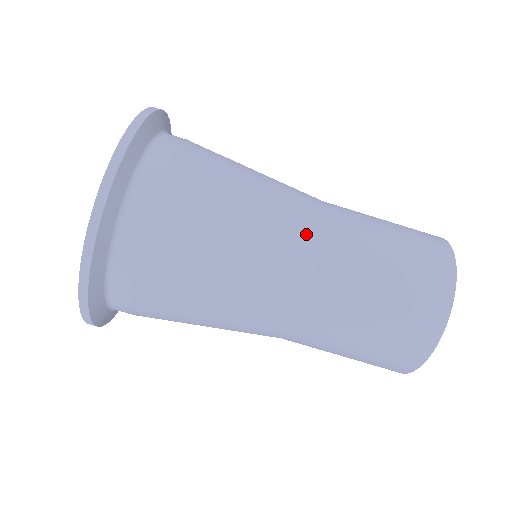
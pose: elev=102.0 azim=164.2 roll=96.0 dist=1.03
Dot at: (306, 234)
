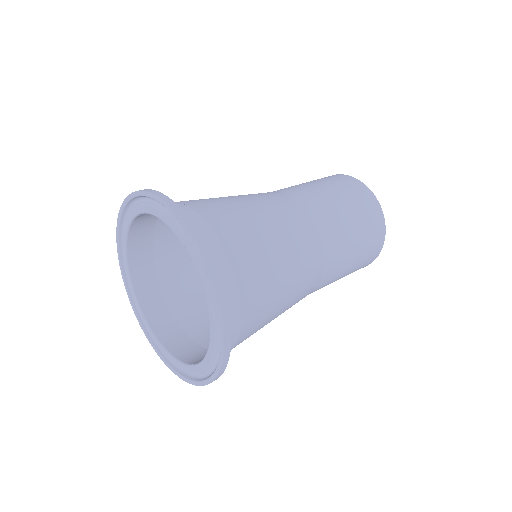
Dot at: (318, 259)
